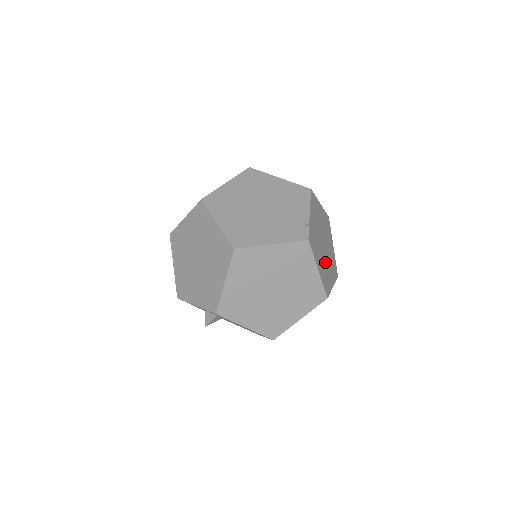
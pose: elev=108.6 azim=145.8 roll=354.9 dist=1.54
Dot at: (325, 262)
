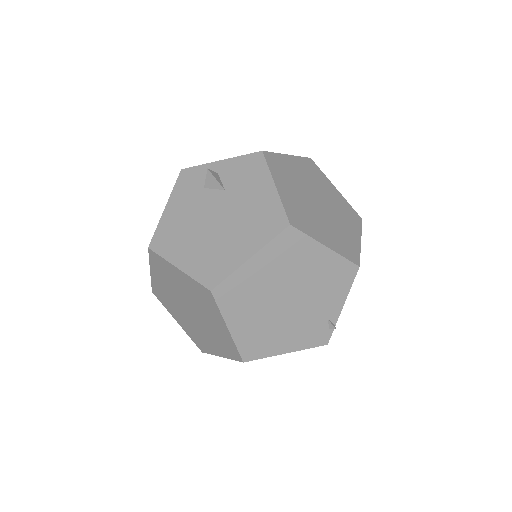
Dot at: occluded
